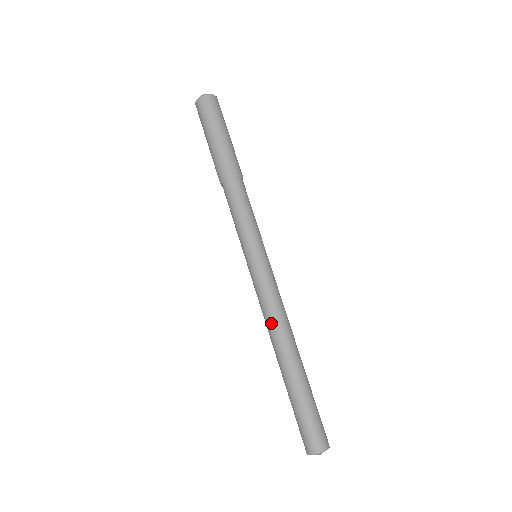
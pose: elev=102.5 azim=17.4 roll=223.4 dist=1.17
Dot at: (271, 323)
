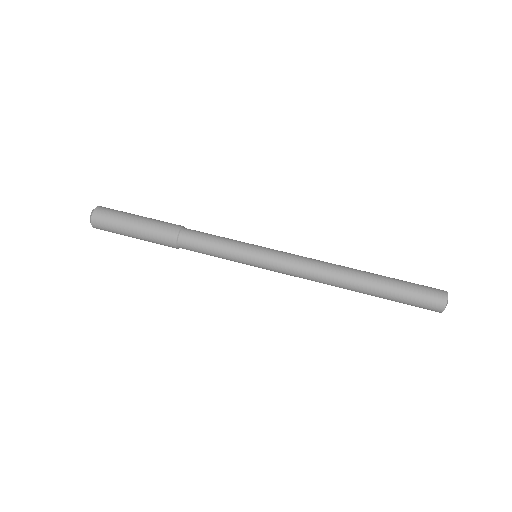
Dot at: occluded
